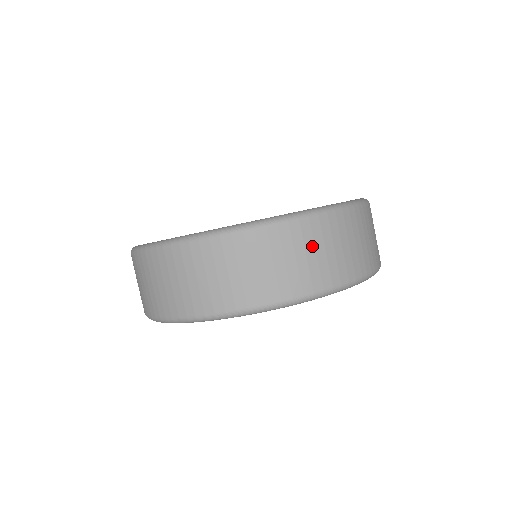
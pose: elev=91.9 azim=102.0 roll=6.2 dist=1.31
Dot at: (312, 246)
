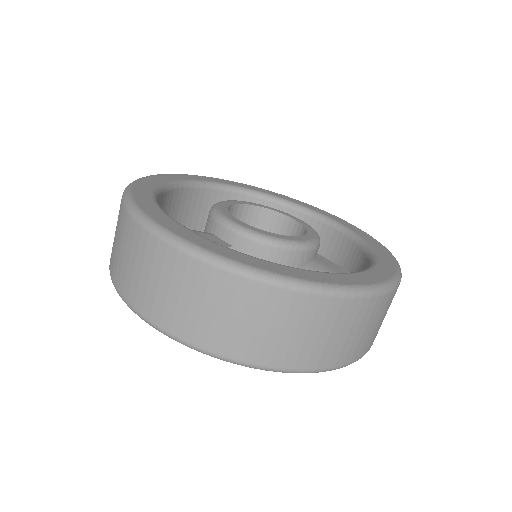
Dot at: (282, 321)
